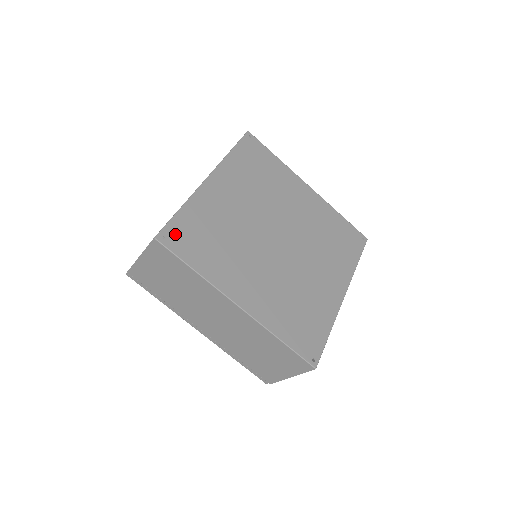
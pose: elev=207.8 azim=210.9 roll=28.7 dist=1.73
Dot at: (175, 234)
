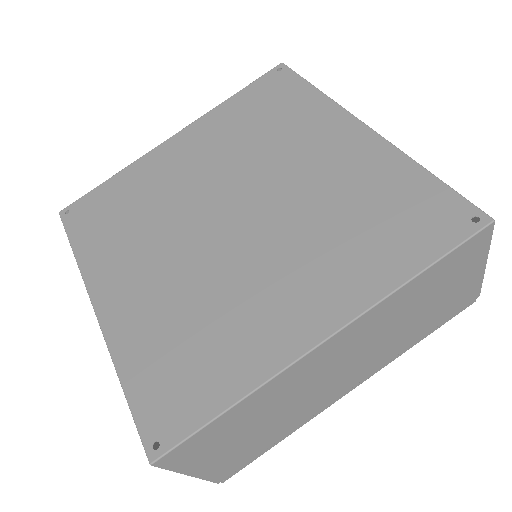
Dot at: (158, 417)
